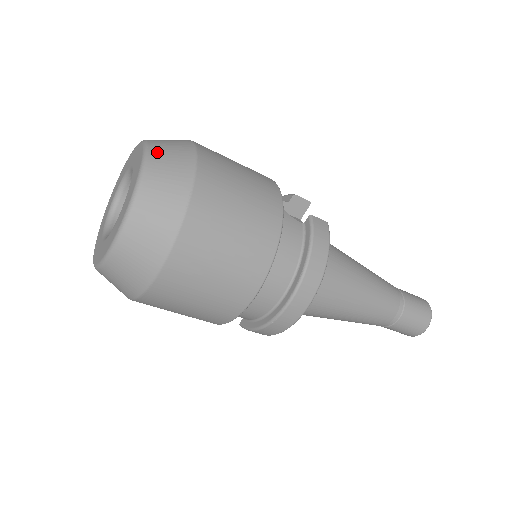
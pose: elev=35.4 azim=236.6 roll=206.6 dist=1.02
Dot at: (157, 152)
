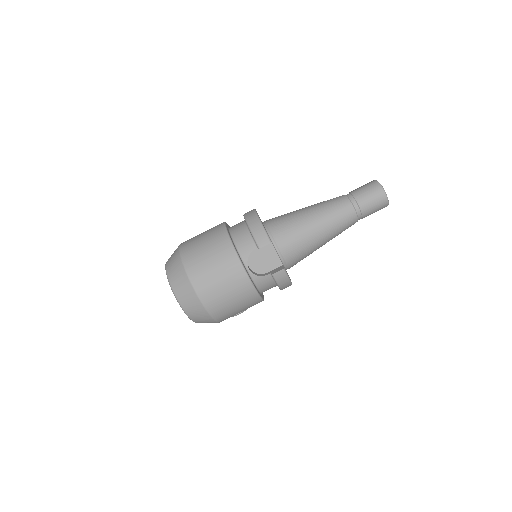
Dot at: occluded
